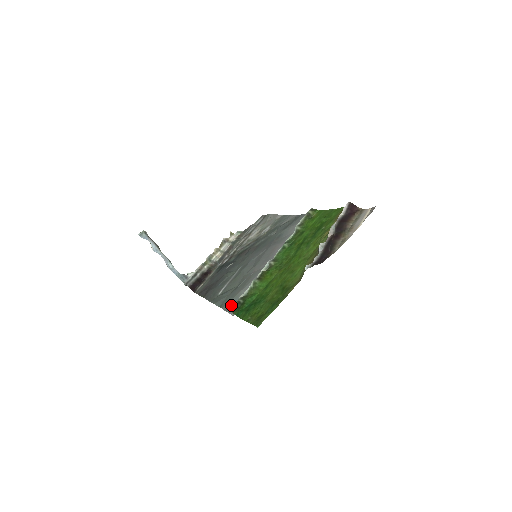
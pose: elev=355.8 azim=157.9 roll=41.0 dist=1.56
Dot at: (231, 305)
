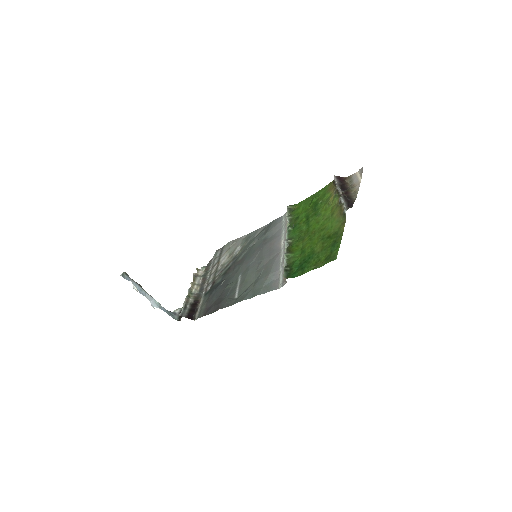
Dot at: (268, 287)
